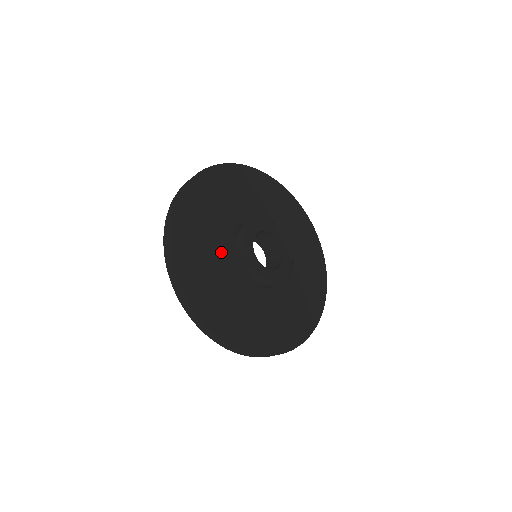
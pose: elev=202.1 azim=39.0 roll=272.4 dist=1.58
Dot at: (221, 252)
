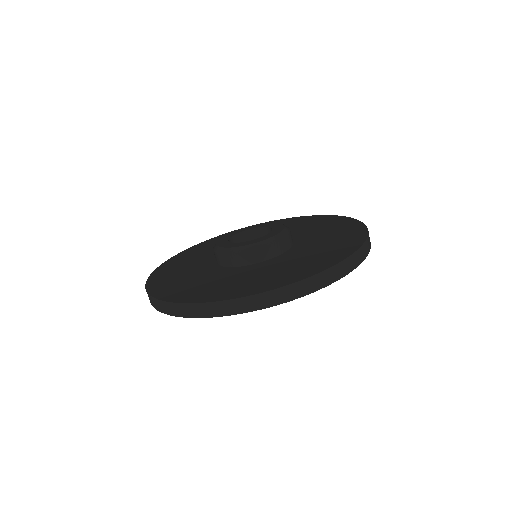
Dot at: (222, 273)
